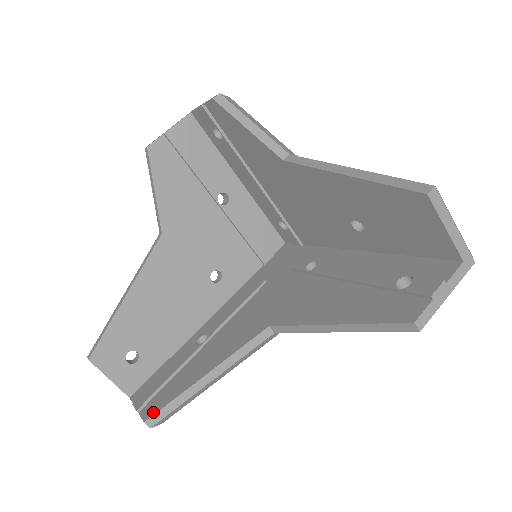
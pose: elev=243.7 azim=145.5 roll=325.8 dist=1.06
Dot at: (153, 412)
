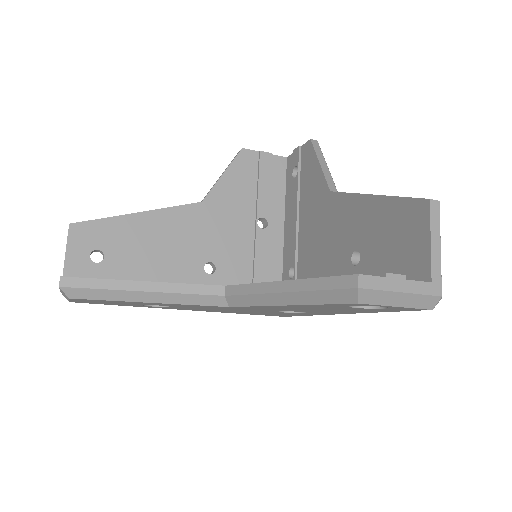
Dot at: (75, 277)
